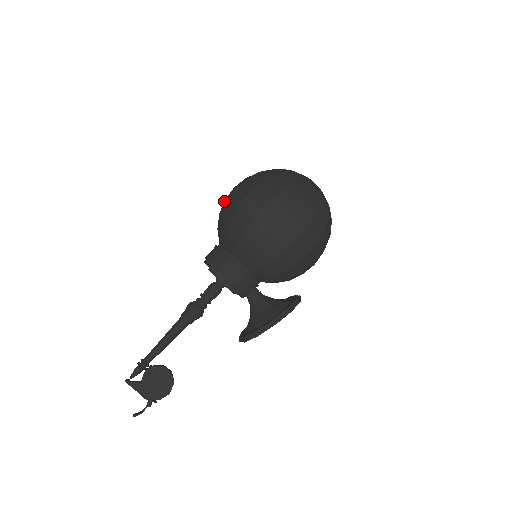
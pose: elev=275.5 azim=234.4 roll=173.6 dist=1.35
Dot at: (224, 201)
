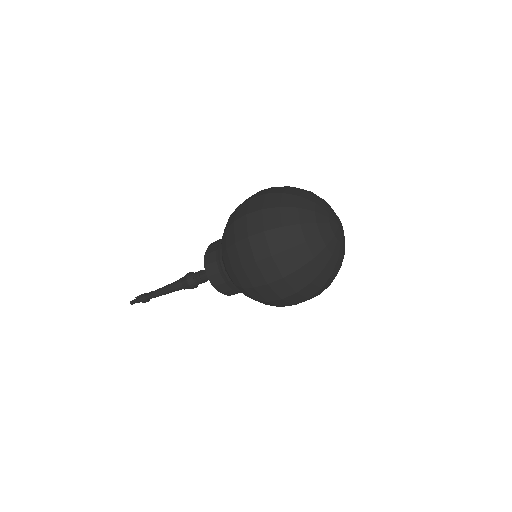
Dot at: (241, 269)
